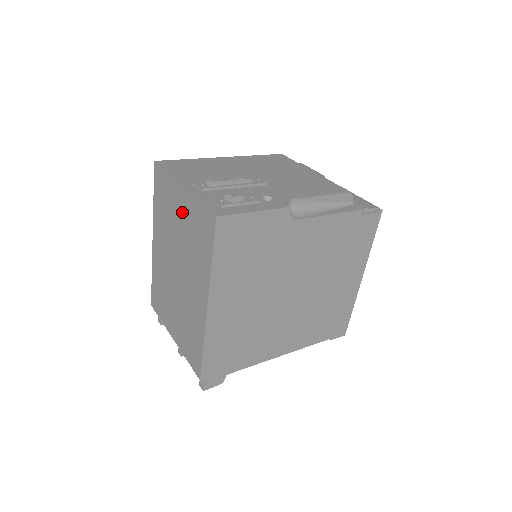
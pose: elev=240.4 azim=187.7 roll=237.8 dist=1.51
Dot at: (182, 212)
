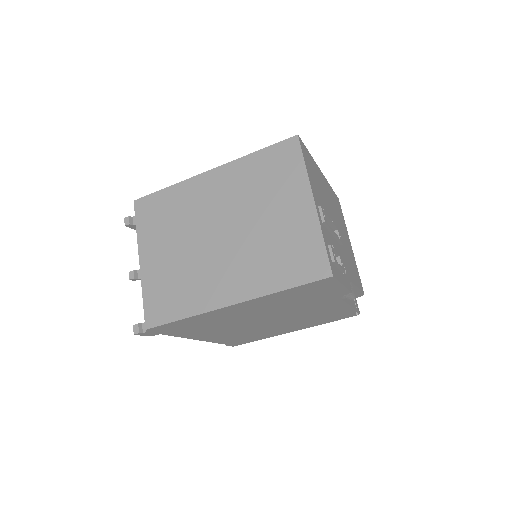
Dot at: (289, 215)
